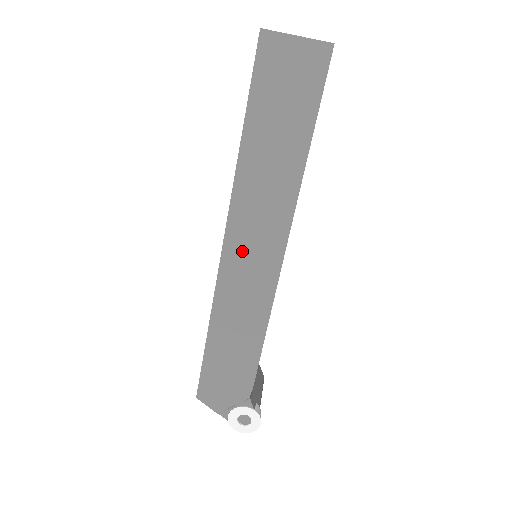
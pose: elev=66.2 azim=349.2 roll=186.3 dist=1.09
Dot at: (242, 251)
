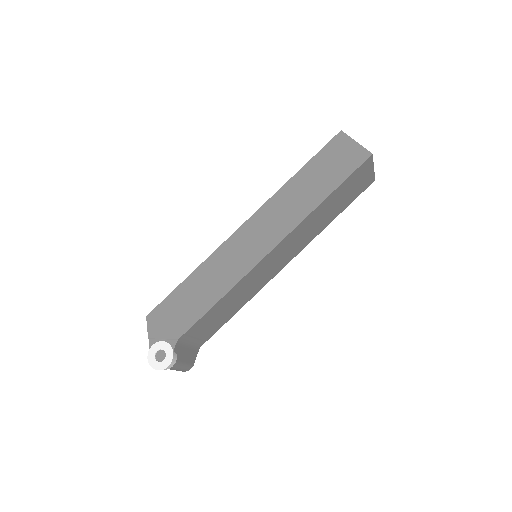
Dot at: (252, 233)
